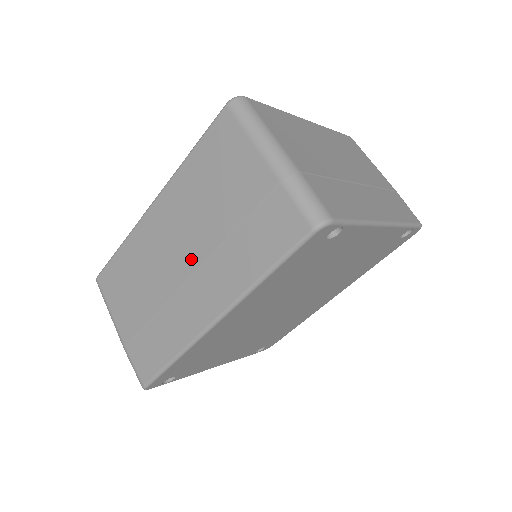
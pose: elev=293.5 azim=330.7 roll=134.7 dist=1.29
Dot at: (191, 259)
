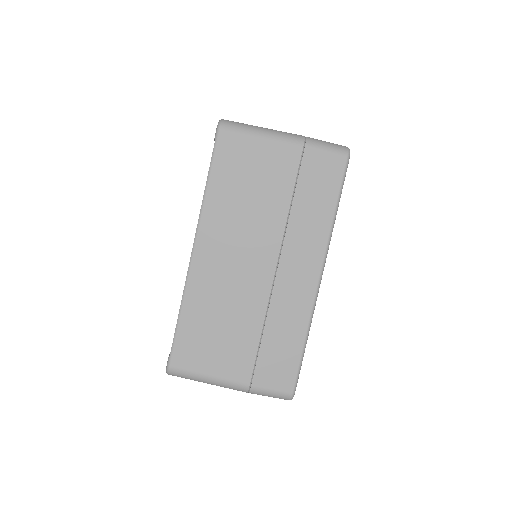
Dot at: (267, 255)
